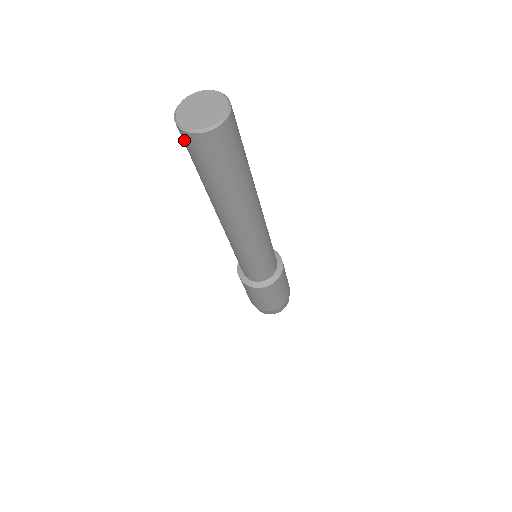
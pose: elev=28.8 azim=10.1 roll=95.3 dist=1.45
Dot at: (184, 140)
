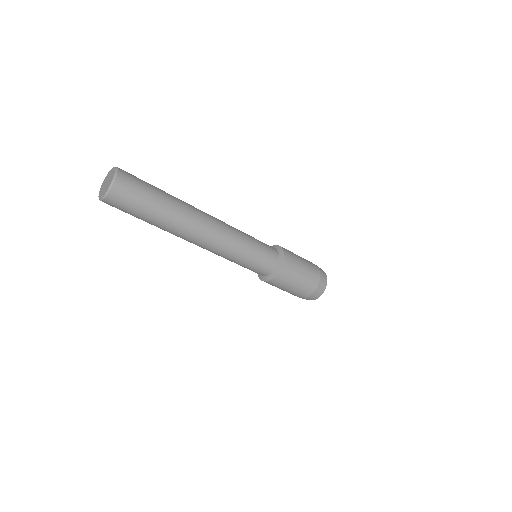
Dot at: occluded
